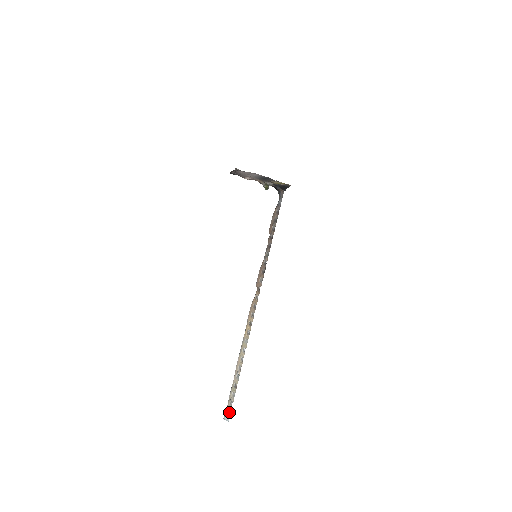
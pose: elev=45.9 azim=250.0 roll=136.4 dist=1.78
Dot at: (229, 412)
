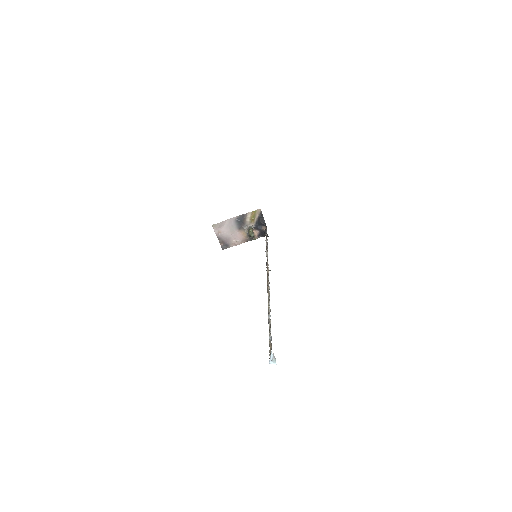
Dot at: (270, 347)
